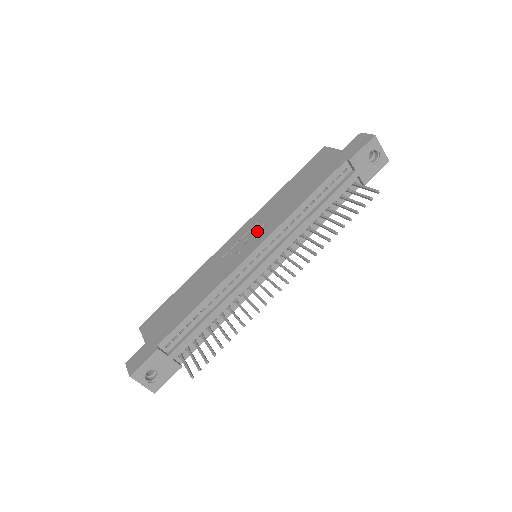
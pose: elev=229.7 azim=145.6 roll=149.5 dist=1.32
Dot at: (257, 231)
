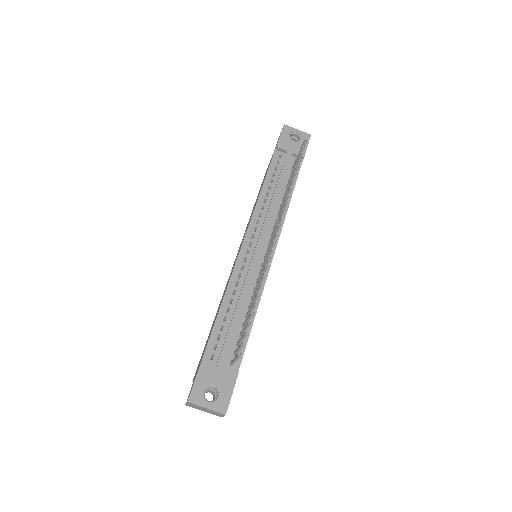
Dot at: occluded
